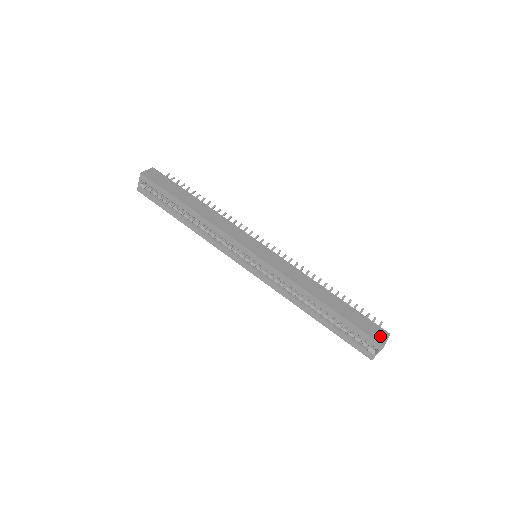
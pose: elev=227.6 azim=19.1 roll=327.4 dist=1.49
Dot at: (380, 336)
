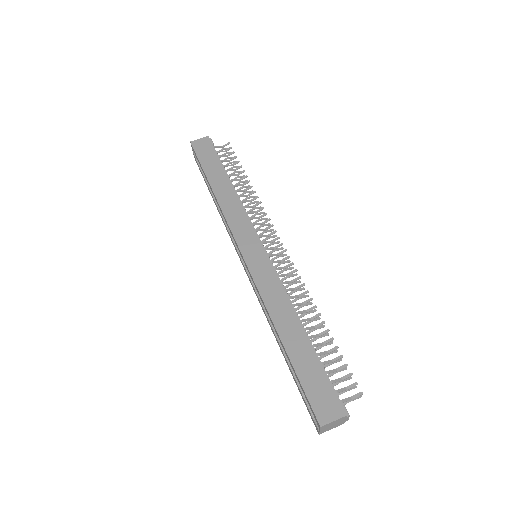
Dot at: (326, 411)
